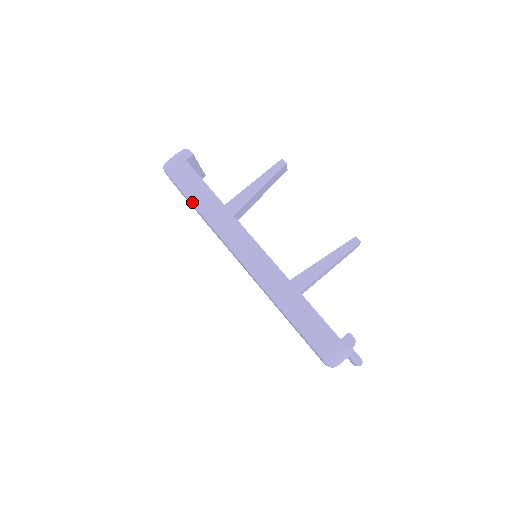
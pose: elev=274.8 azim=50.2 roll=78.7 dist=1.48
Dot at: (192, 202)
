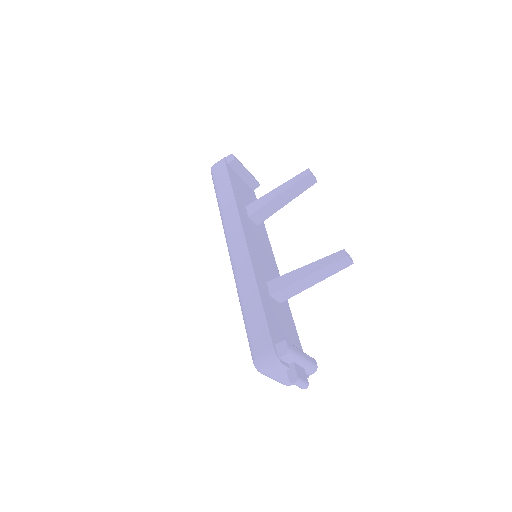
Dot at: (217, 198)
